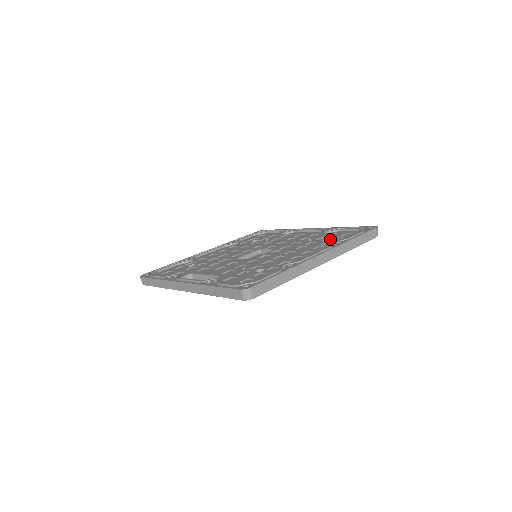
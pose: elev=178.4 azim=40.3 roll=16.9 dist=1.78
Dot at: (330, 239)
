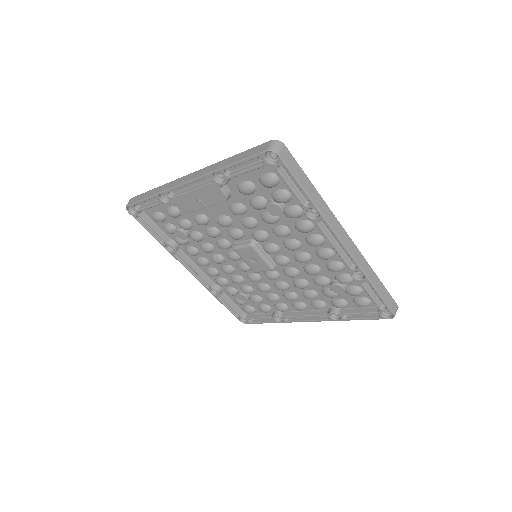
Dot at: occluded
